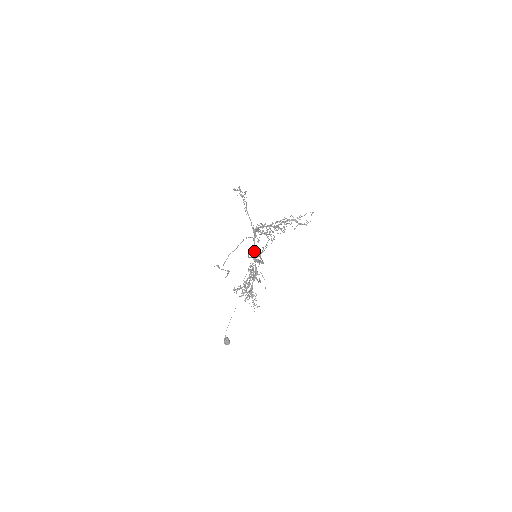
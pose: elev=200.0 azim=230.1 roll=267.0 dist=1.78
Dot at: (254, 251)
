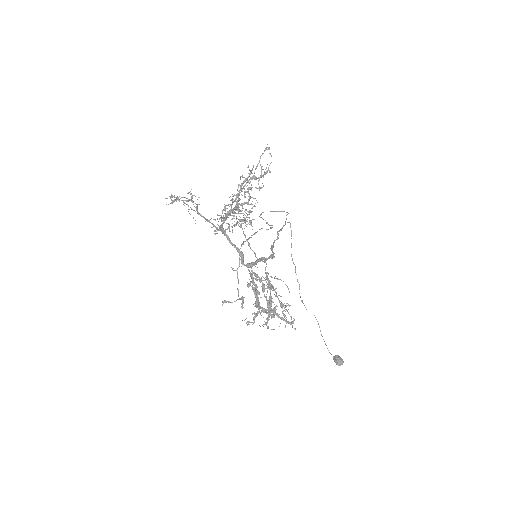
Dot at: occluded
